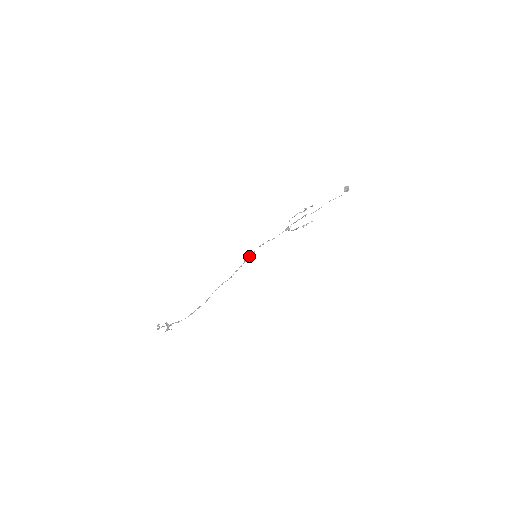
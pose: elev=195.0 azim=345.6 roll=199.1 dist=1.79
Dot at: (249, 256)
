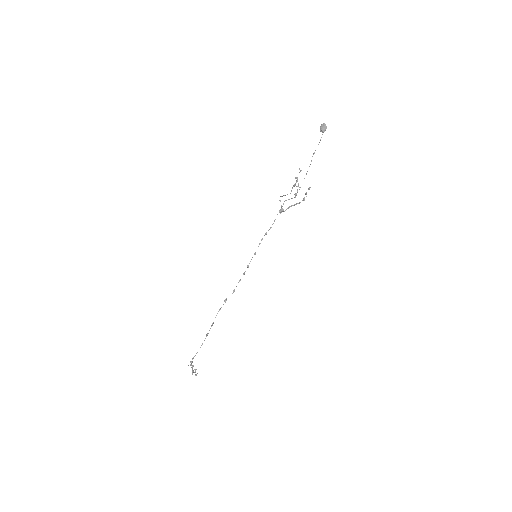
Dot at: occluded
